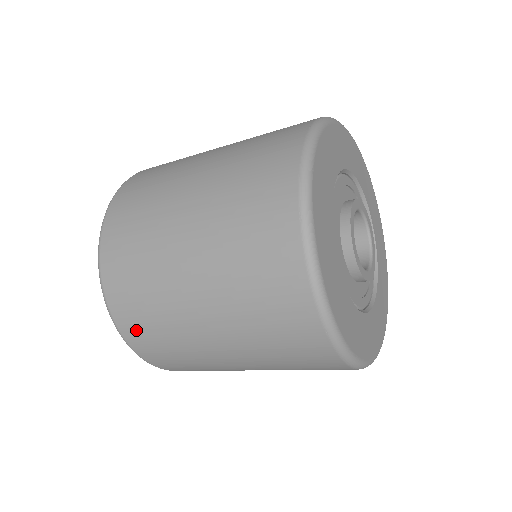
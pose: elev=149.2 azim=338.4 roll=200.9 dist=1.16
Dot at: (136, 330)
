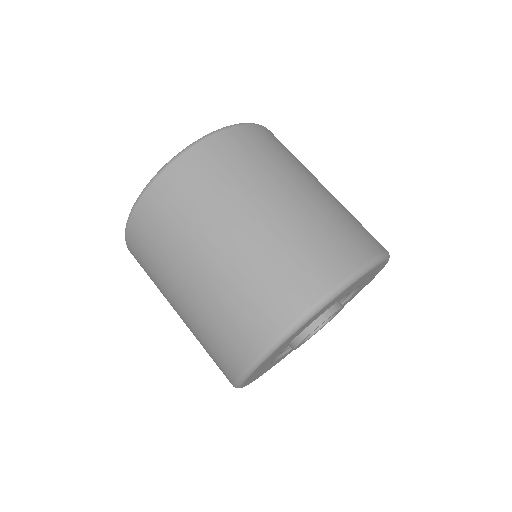
Dot at: occluded
